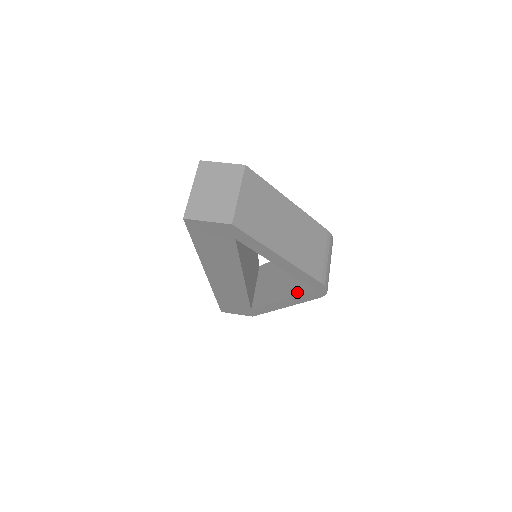
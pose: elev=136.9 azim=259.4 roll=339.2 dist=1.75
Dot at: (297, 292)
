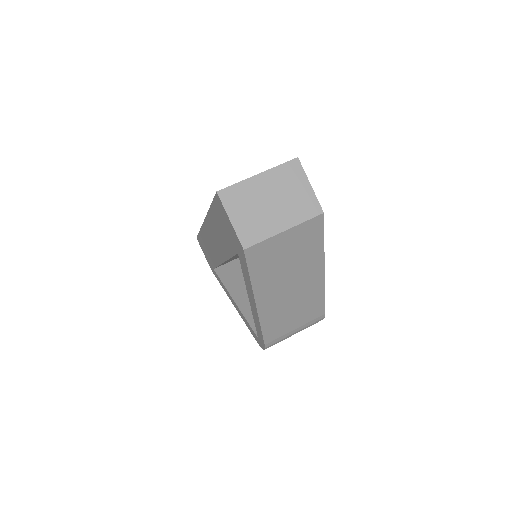
Dot at: (249, 315)
